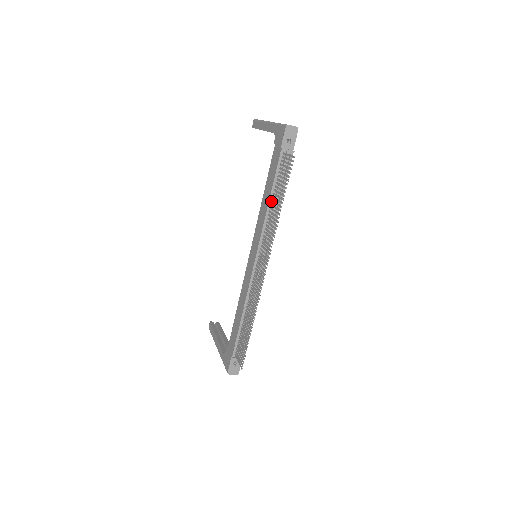
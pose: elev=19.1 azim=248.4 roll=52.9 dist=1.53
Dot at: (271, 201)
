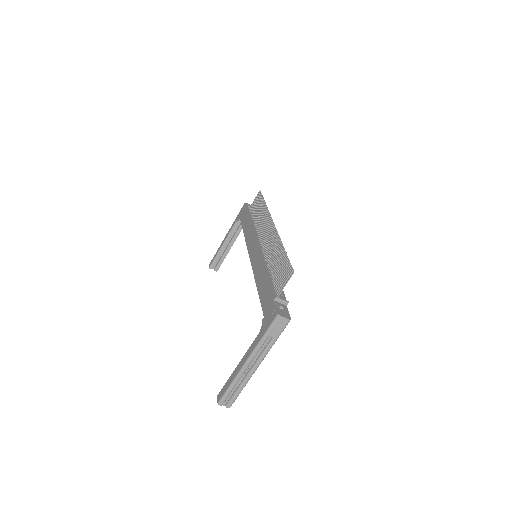
Dot at: (253, 222)
